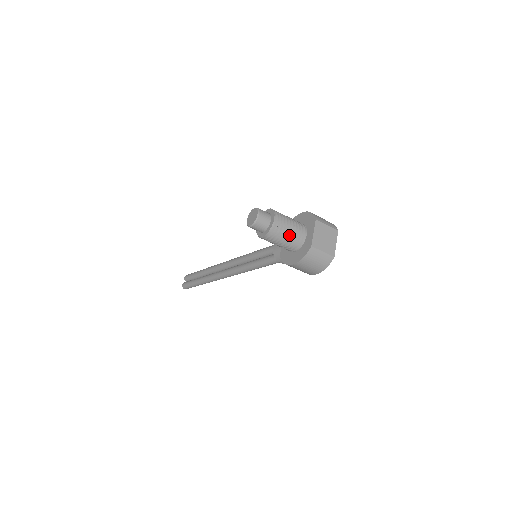
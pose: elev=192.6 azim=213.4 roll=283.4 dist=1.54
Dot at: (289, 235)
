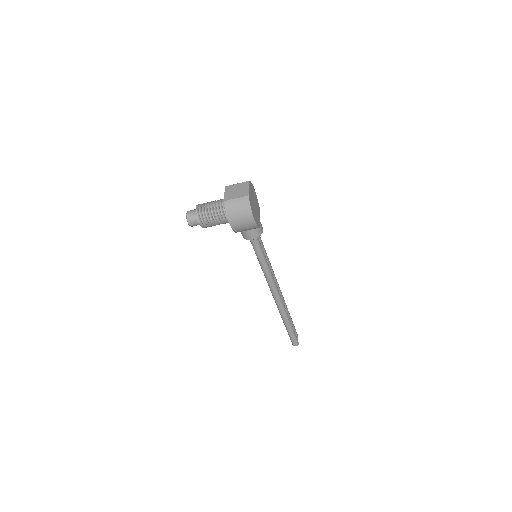
Dot at: (213, 209)
